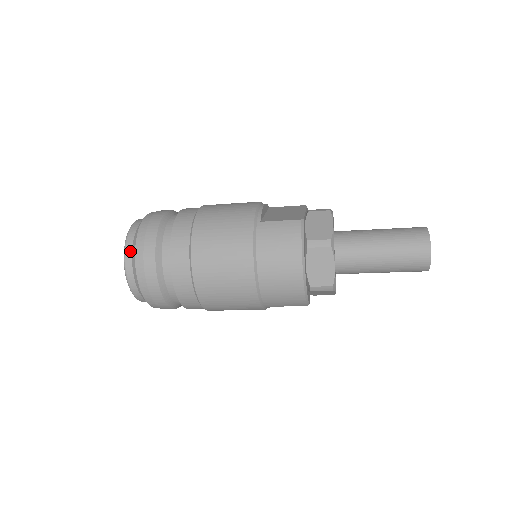
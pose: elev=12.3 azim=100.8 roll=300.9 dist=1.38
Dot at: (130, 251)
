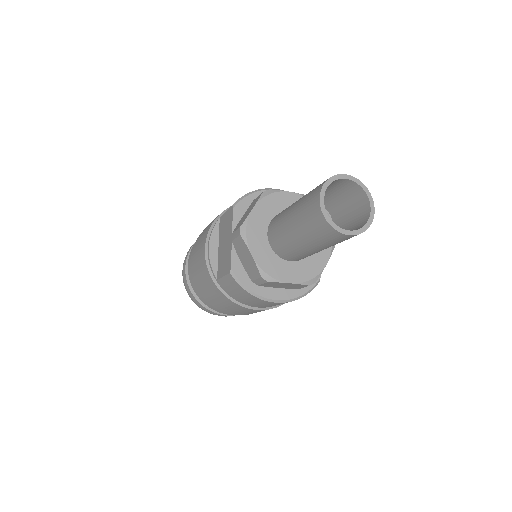
Dot at: occluded
